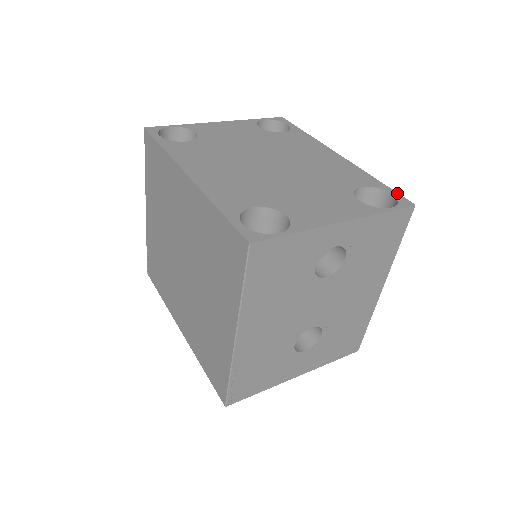
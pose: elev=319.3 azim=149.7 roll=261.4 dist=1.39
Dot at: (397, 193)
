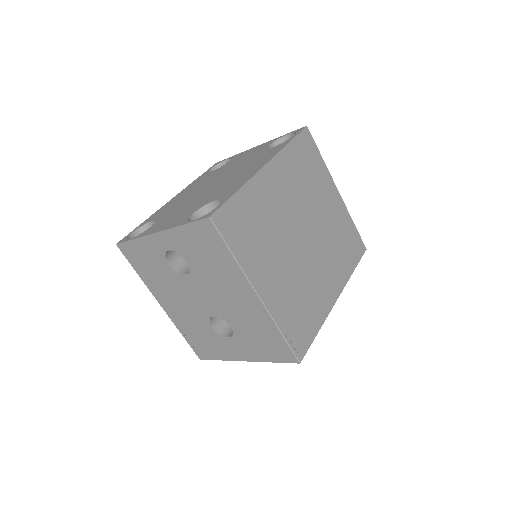
Dot at: (221, 205)
